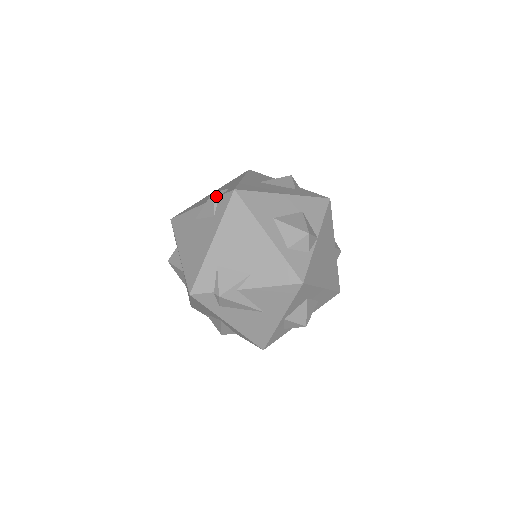
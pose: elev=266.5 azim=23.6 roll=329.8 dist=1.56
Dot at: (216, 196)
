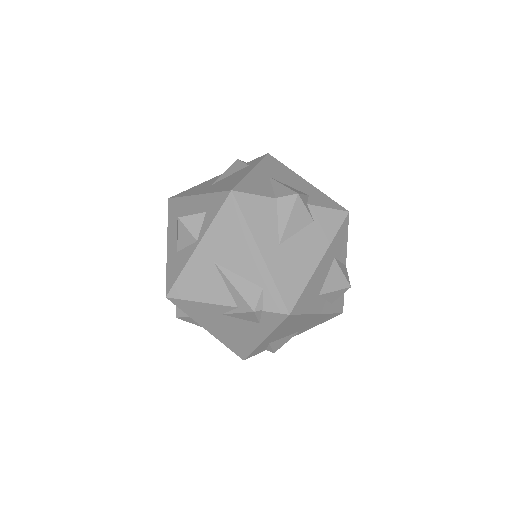
Dot at: (259, 312)
